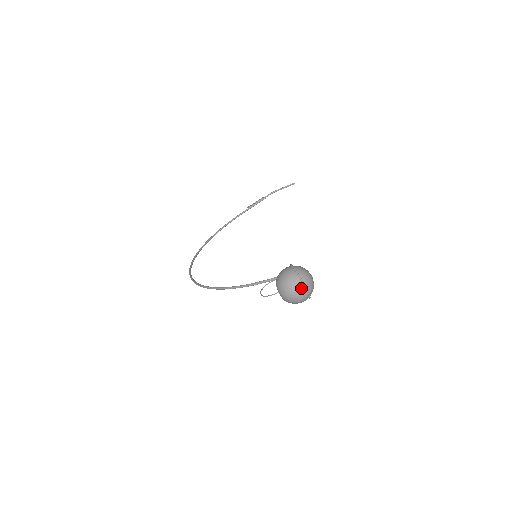
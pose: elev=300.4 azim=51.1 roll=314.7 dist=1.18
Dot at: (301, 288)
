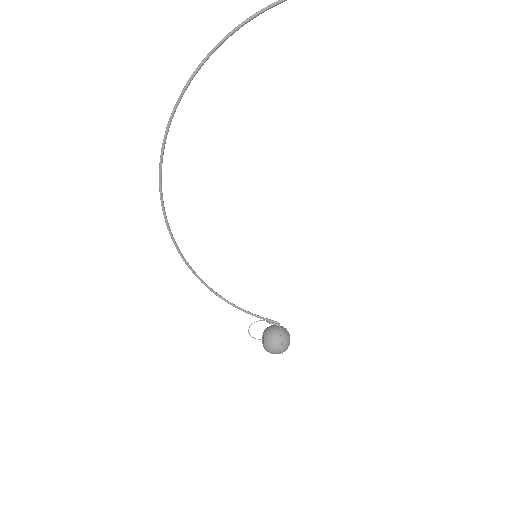
Dot at: occluded
